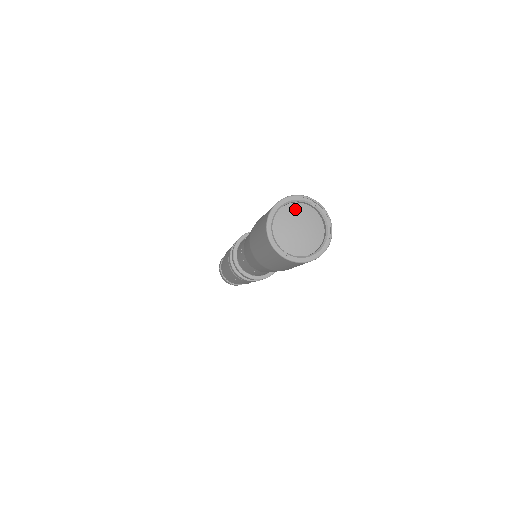
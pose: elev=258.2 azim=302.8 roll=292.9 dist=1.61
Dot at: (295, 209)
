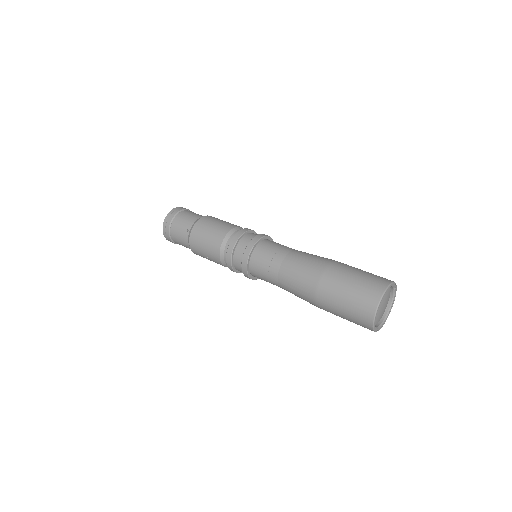
Dot at: (387, 291)
